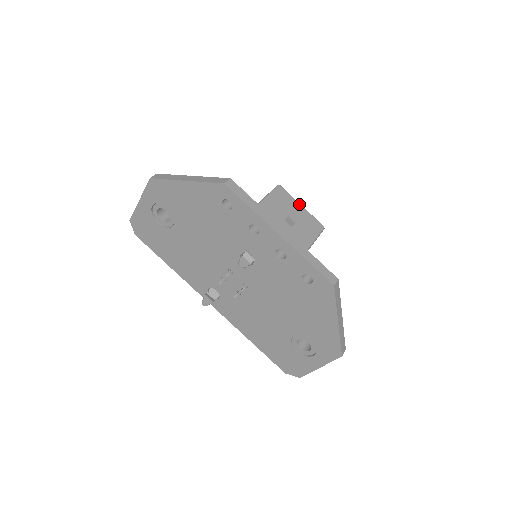
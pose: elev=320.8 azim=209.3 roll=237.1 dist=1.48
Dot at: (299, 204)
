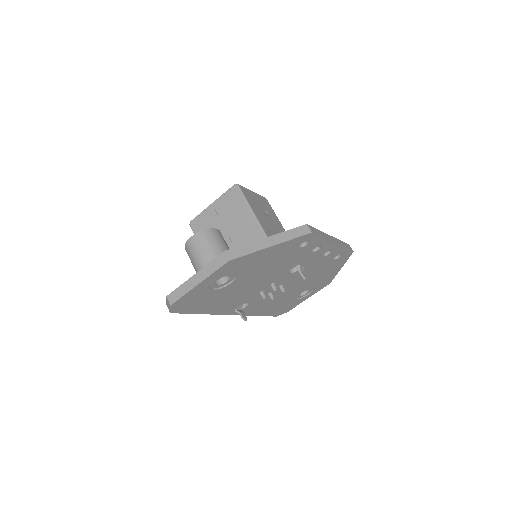
Dot at: (252, 192)
